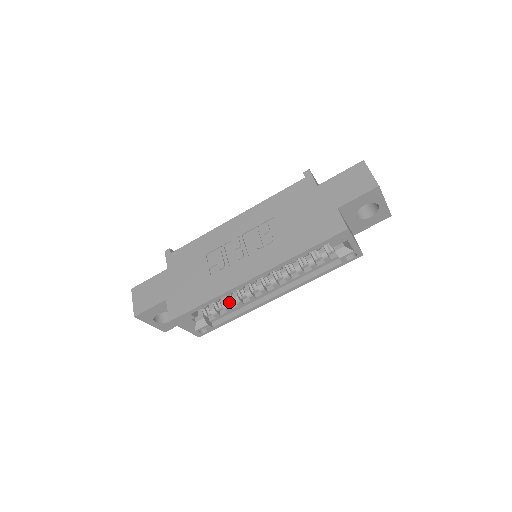
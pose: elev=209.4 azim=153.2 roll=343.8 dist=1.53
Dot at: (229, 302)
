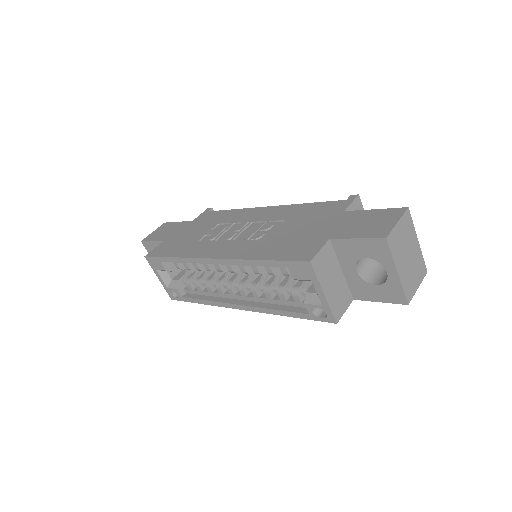
Dot at: (203, 281)
